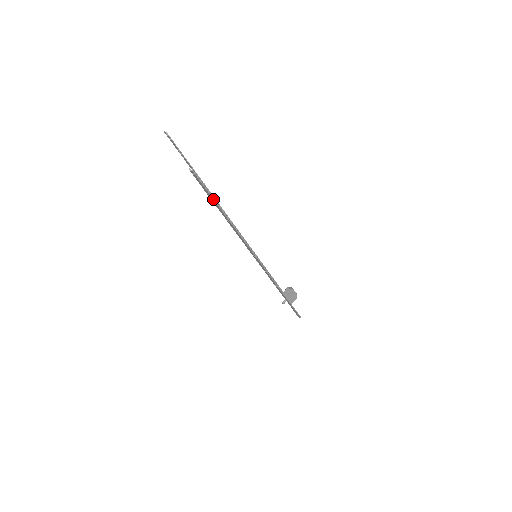
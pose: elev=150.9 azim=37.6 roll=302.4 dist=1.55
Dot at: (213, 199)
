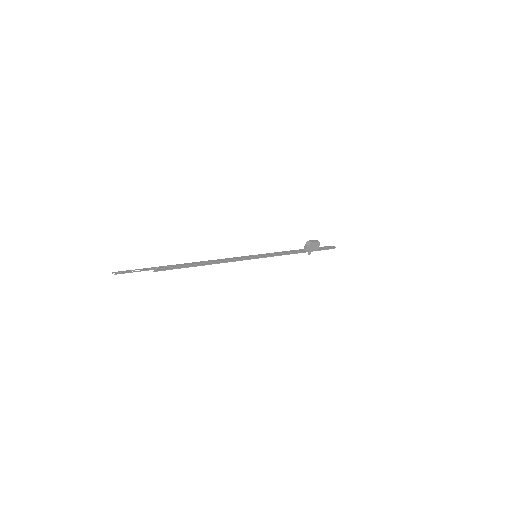
Dot at: occluded
